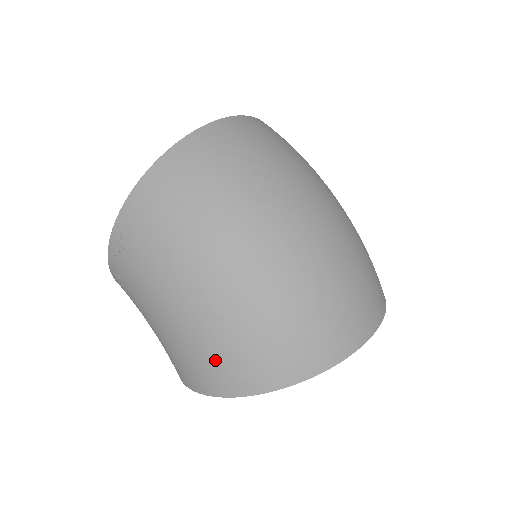
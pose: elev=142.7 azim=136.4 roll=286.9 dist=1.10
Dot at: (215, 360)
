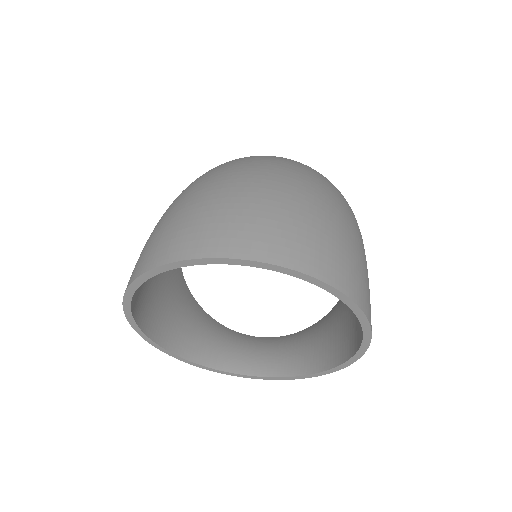
Dot at: occluded
